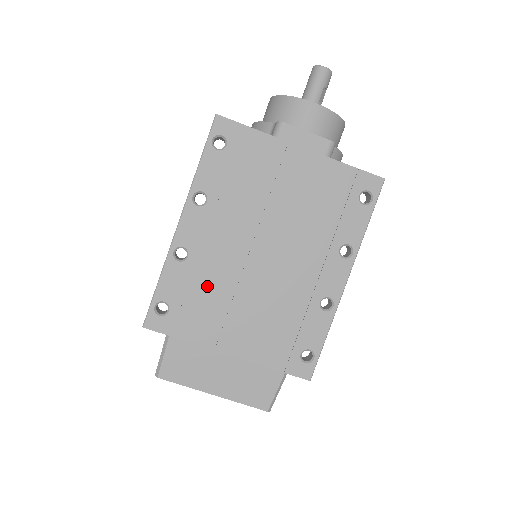
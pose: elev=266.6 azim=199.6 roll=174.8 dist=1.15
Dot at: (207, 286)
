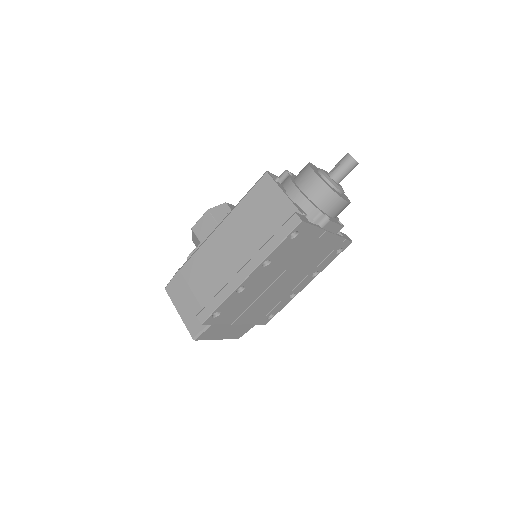
Dot at: (245, 300)
